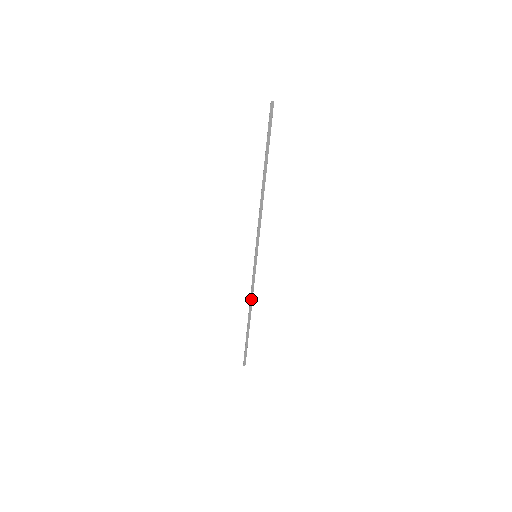
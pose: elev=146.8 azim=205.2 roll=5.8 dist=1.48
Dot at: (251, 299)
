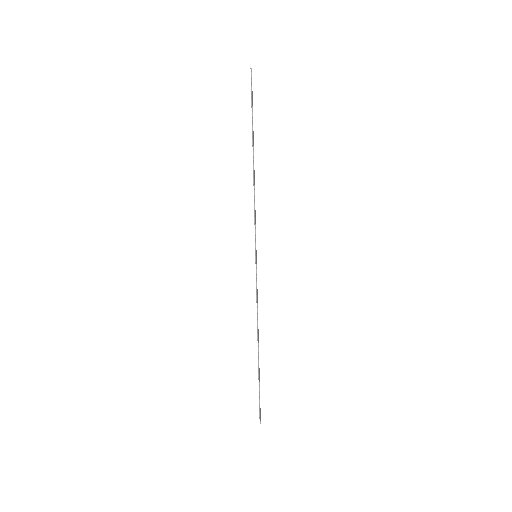
Dot at: (257, 318)
